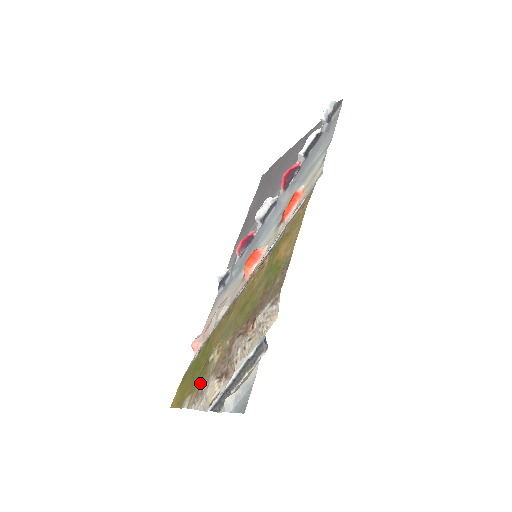
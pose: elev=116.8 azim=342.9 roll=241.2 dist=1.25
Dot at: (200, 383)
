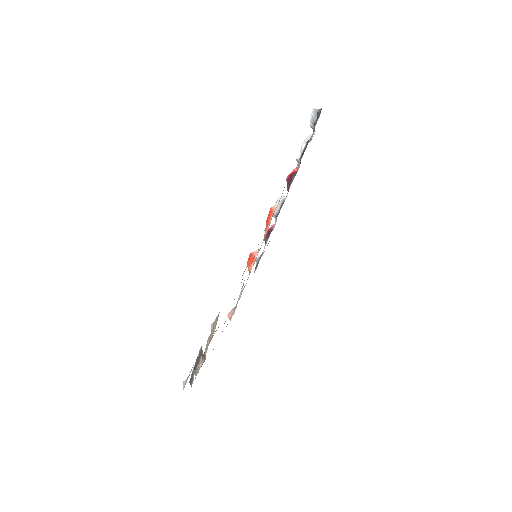
Dot at: occluded
